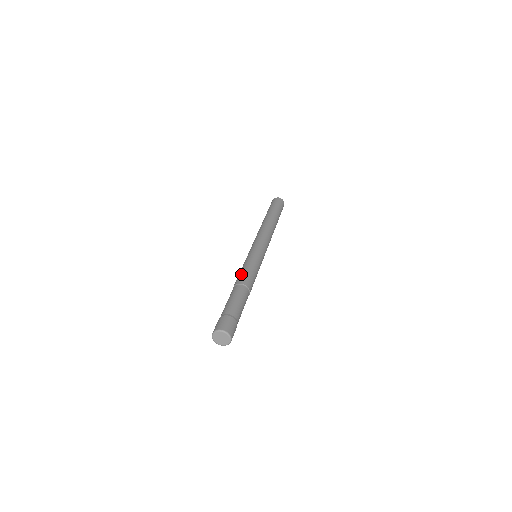
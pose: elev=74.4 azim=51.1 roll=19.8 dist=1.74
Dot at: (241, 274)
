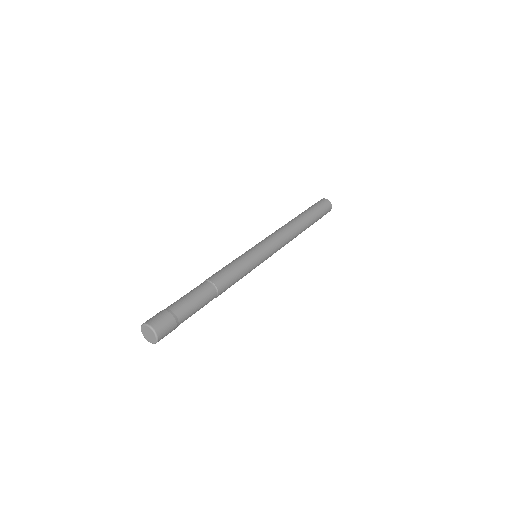
Dot at: (218, 271)
